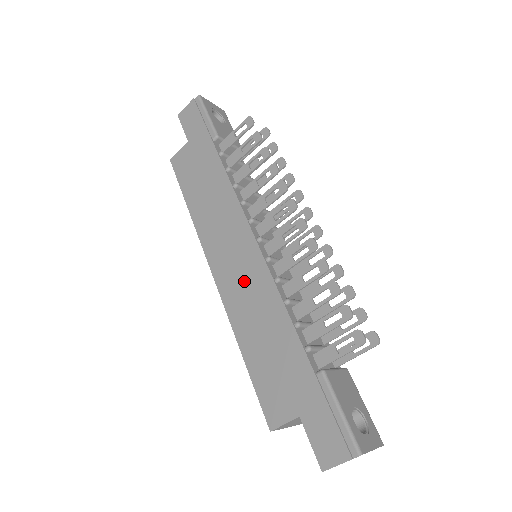
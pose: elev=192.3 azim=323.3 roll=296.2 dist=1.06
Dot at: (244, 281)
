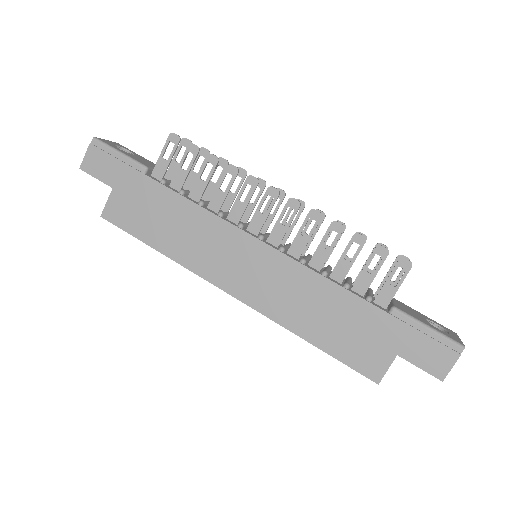
Dot at: (271, 281)
